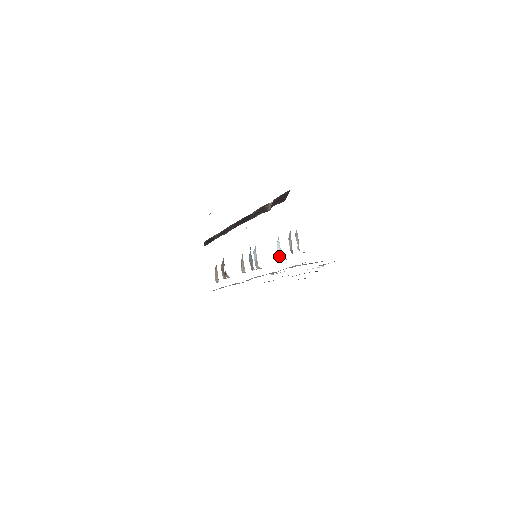
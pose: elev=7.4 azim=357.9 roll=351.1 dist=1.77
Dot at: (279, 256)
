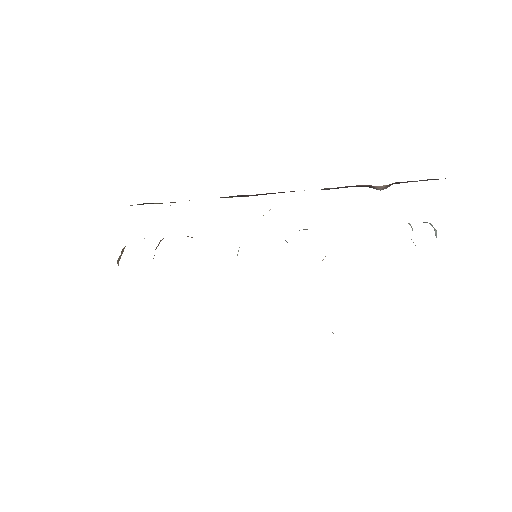
Dot at: occluded
